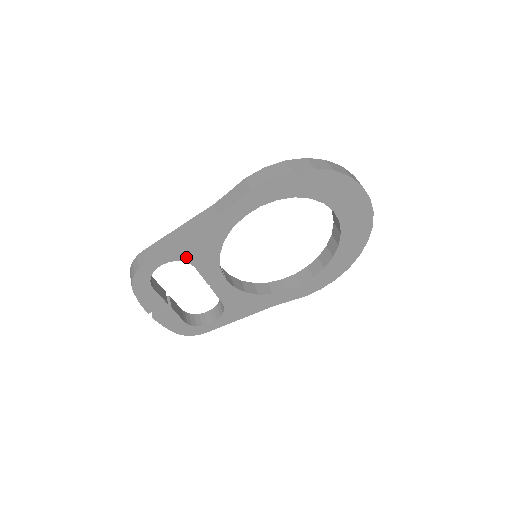
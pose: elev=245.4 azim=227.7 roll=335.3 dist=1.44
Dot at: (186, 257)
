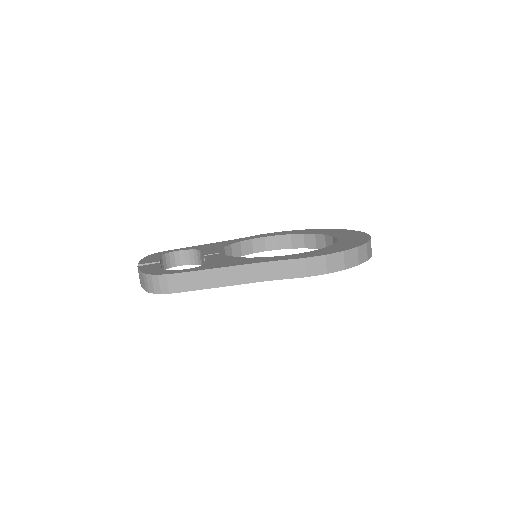
Dot at: occluded
